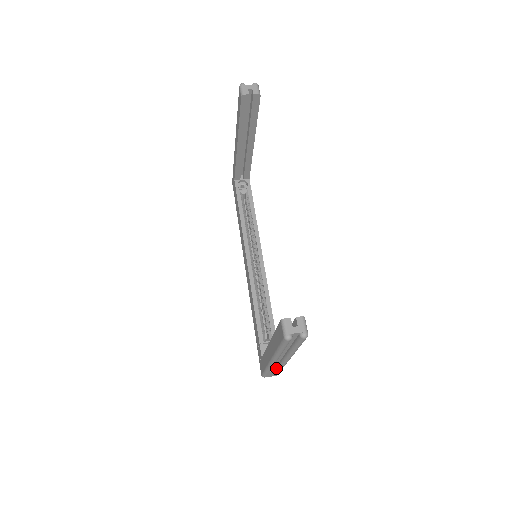
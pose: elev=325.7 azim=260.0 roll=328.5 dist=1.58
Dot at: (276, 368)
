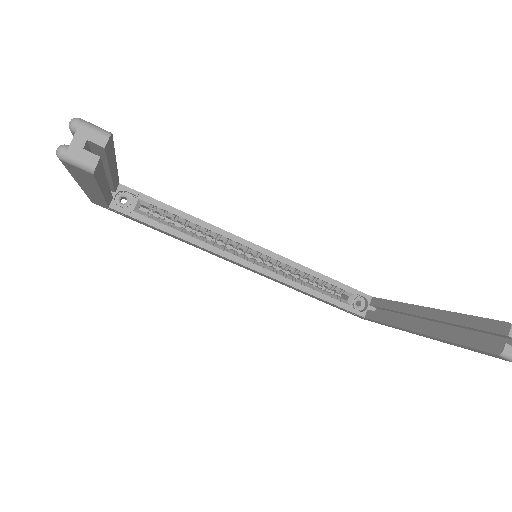
Dot at: occluded
